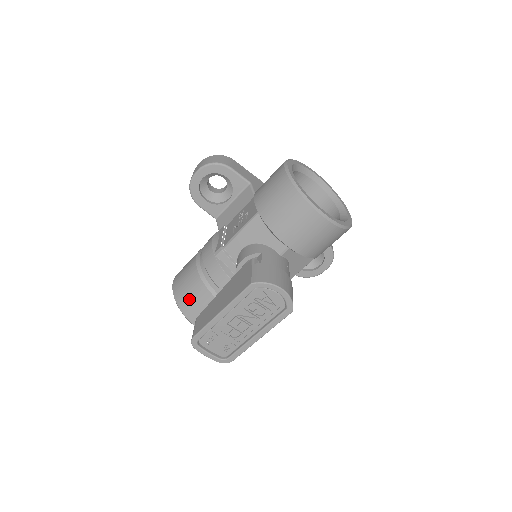
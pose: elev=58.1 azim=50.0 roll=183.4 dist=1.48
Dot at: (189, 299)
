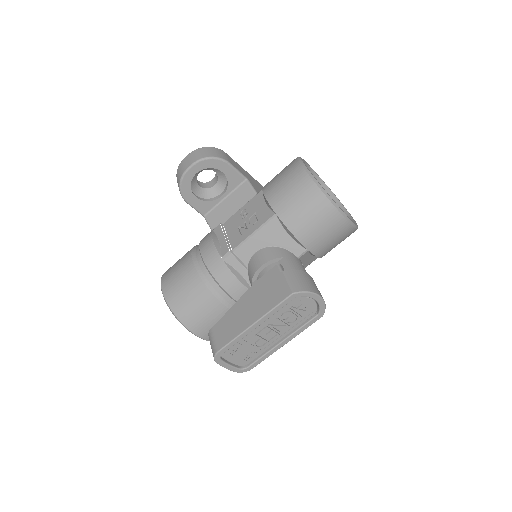
Dot at: (190, 307)
